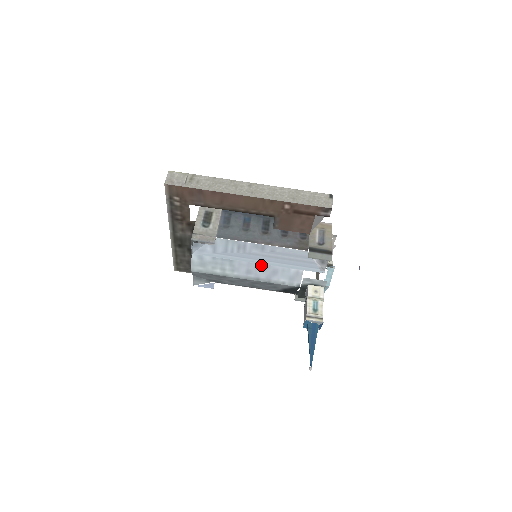
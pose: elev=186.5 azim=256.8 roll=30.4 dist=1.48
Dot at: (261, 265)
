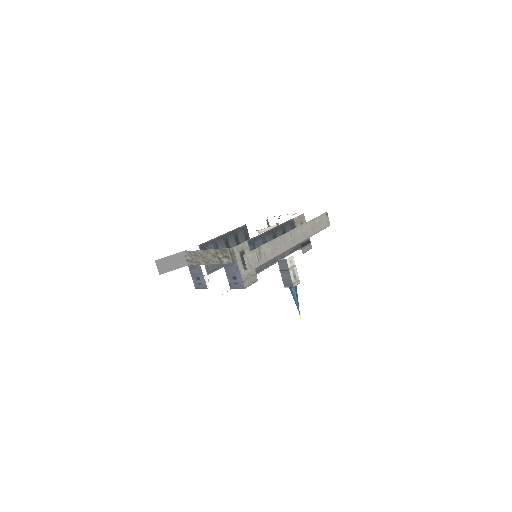
Dot at: occluded
